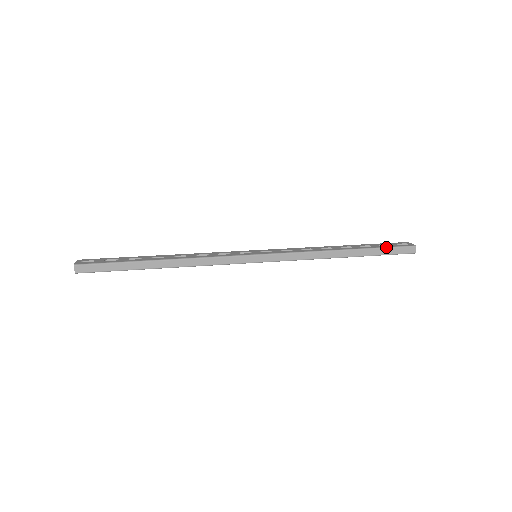
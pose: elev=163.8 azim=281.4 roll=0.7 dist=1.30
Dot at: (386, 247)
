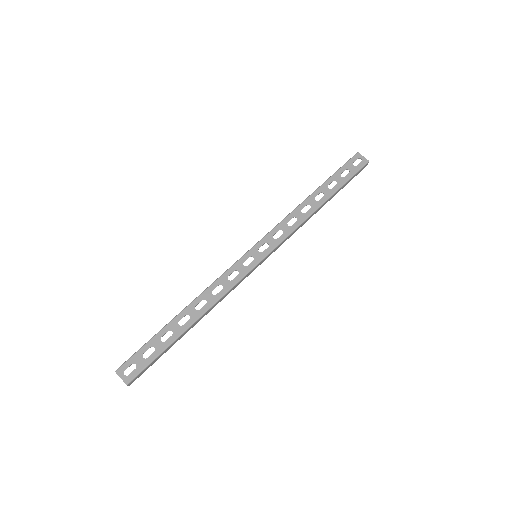
Dot at: (349, 179)
